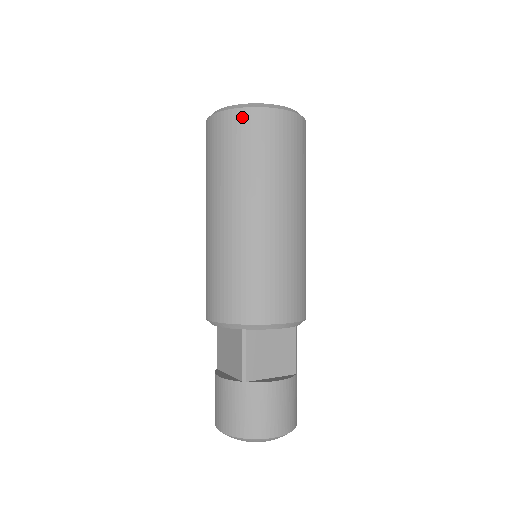
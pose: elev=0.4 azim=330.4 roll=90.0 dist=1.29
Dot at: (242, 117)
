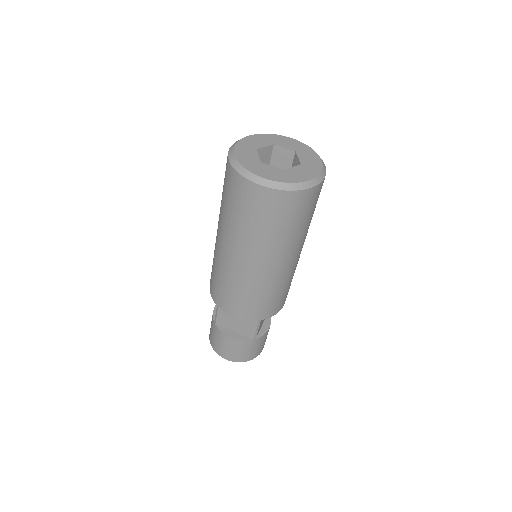
Dot at: (231, 174)
